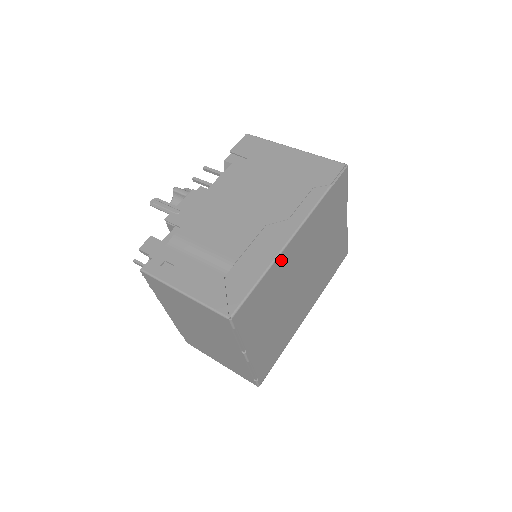
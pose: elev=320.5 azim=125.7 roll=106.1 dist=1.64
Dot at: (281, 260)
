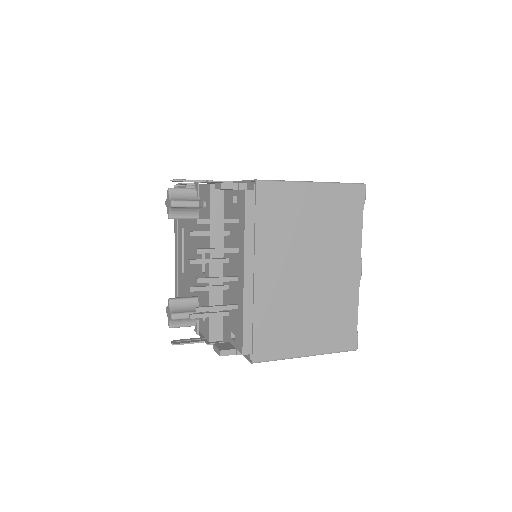
Dot at: occluded
